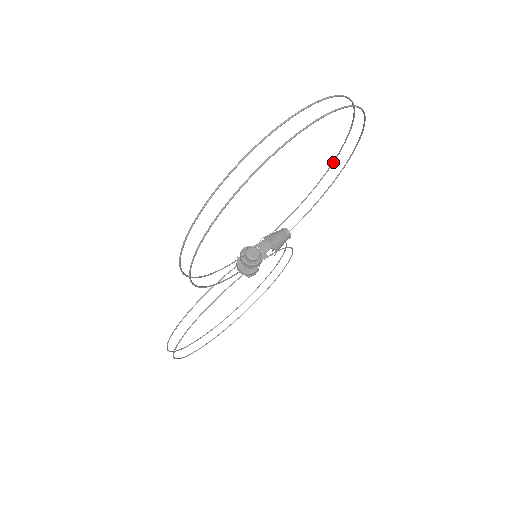
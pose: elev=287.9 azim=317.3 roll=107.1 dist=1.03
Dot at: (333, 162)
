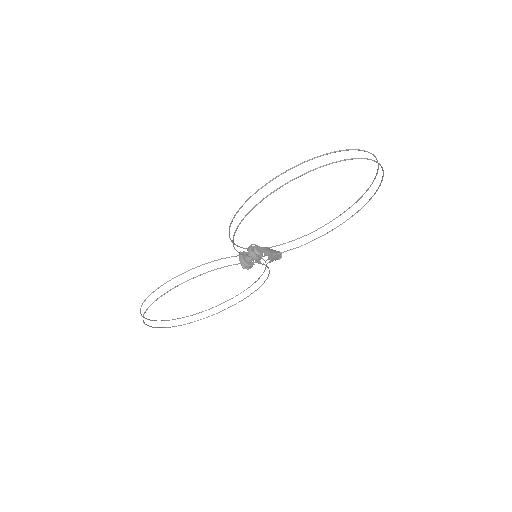
Dot at: occluded
